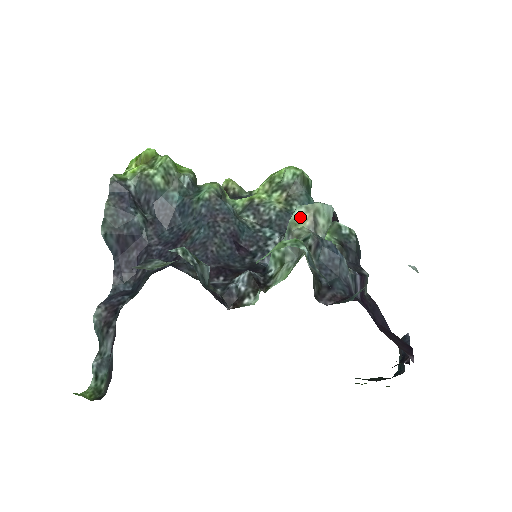
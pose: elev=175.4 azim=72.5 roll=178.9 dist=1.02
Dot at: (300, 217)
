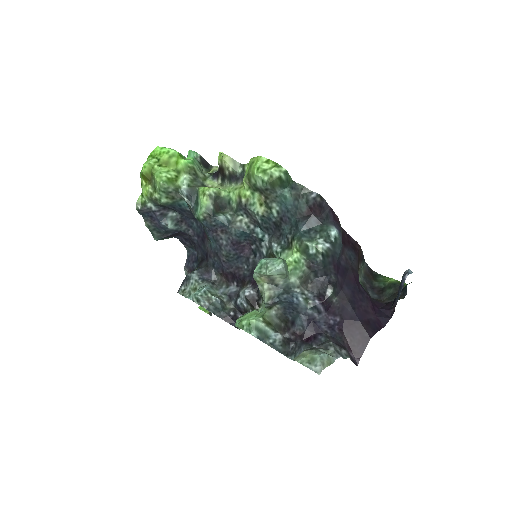
Dot at: (259, 278)
